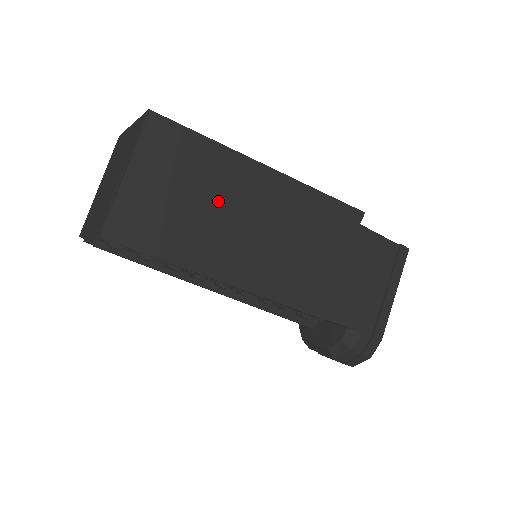
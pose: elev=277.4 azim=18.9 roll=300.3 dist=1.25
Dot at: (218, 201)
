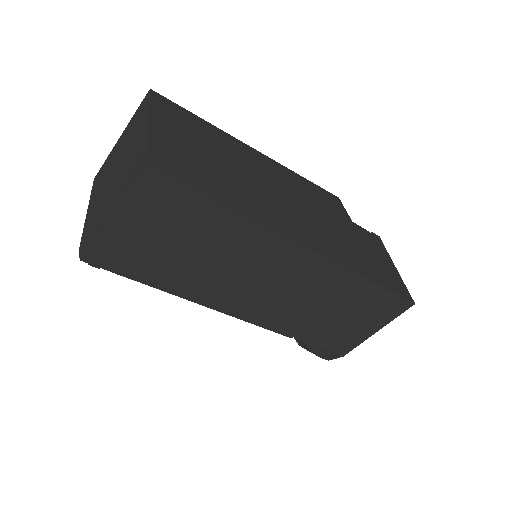
Dot at: (208, 246)
